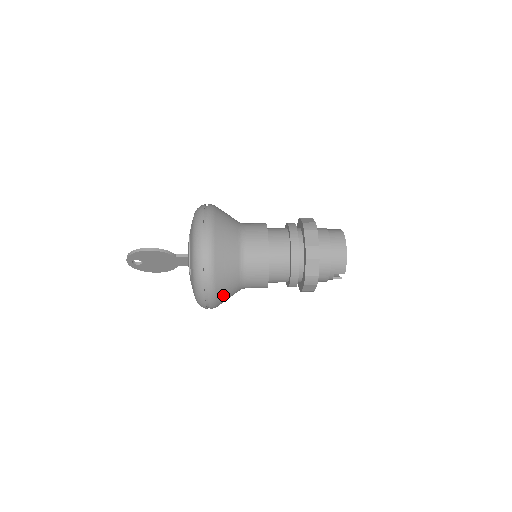
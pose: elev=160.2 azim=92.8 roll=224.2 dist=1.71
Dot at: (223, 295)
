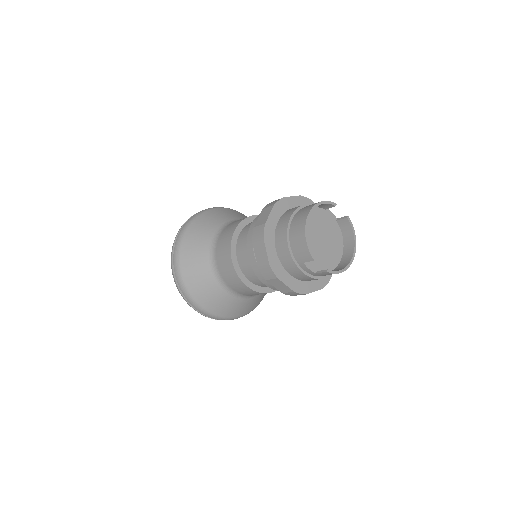
Dot at: (205, 299)
